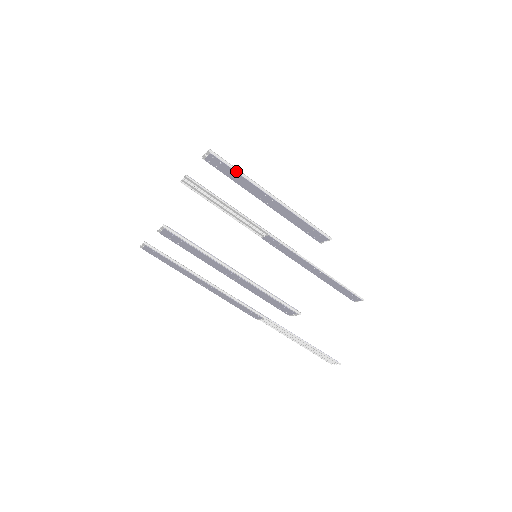
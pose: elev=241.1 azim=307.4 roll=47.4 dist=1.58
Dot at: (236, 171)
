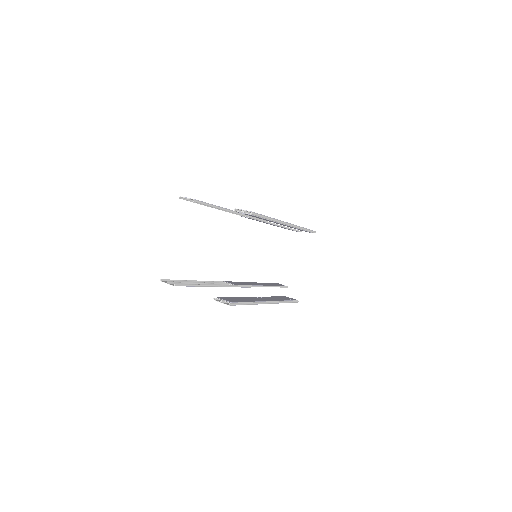
Dot at: (267, 219)
